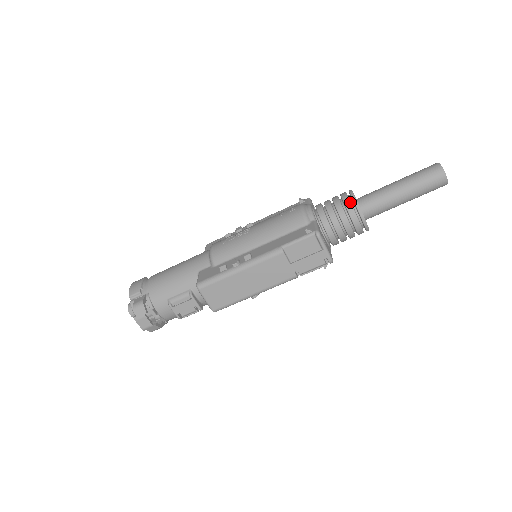
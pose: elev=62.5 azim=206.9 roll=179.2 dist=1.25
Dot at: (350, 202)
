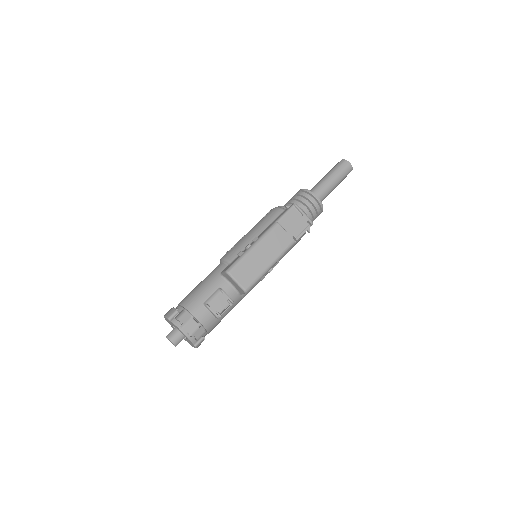
Dot at: (303, 192)
